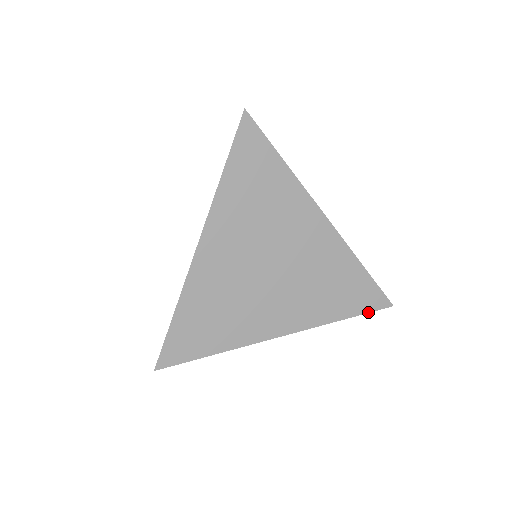
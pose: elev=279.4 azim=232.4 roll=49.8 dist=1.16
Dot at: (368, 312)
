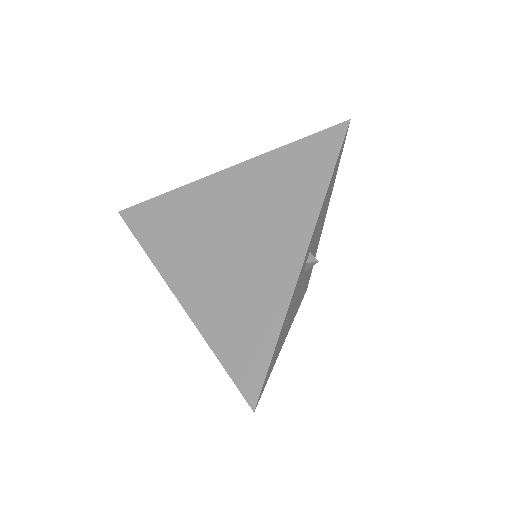
Dot at: (339, 151)
